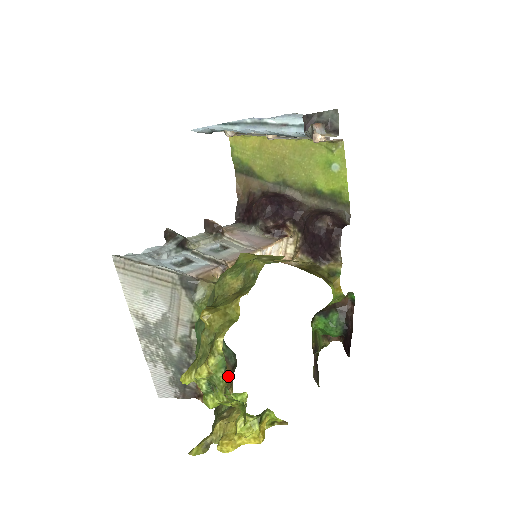
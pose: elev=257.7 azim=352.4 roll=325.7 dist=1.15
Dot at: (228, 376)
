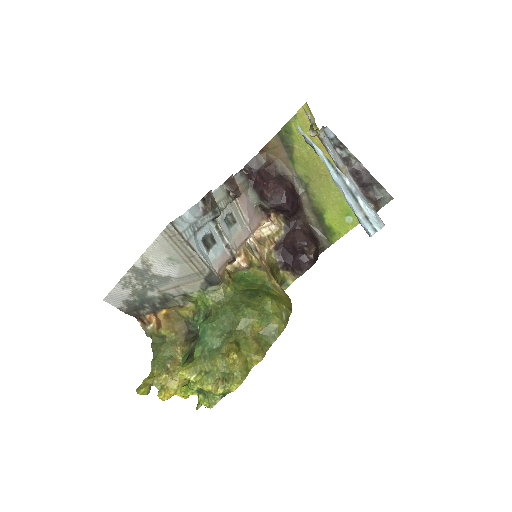
Dot at: (181, 333)
